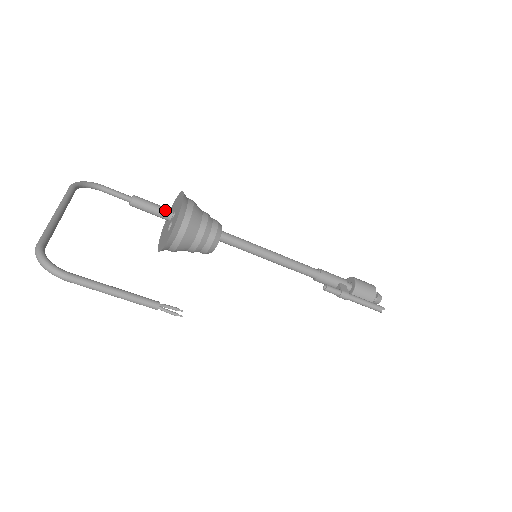
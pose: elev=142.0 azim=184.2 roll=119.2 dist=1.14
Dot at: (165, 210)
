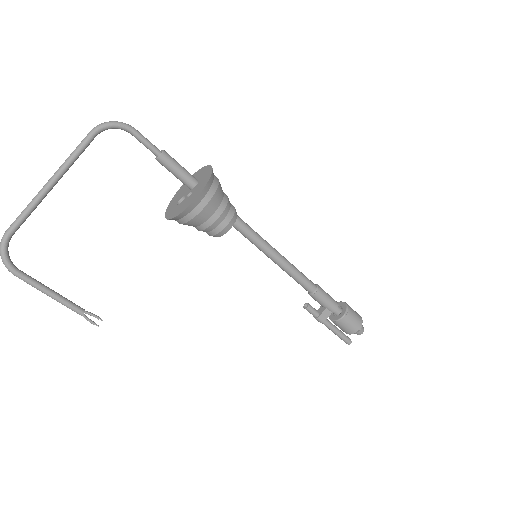
Dot at: (187, 182)
